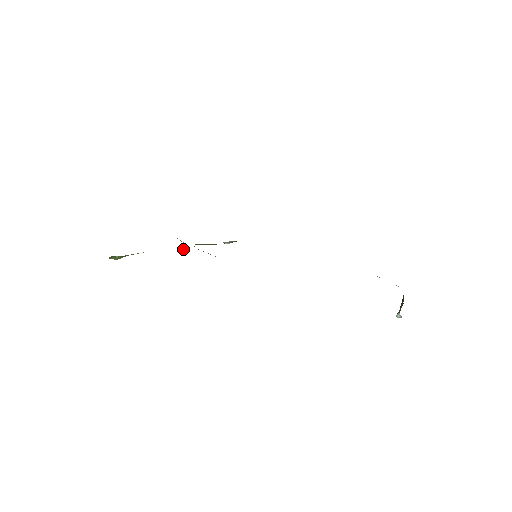
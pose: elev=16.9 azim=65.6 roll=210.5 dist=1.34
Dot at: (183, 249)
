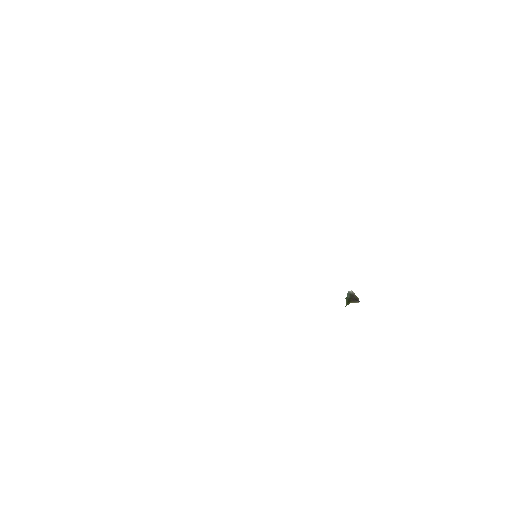
Dot at: occluded
